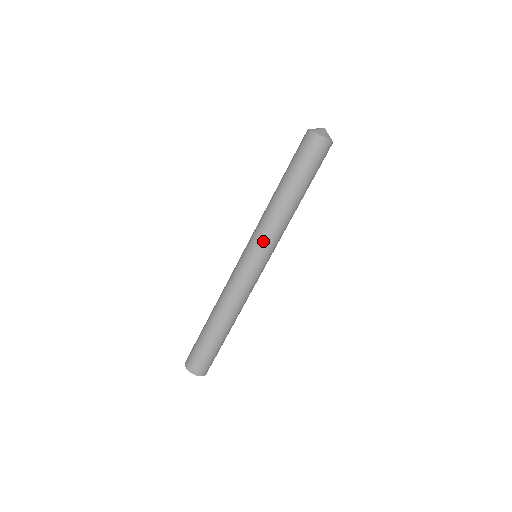
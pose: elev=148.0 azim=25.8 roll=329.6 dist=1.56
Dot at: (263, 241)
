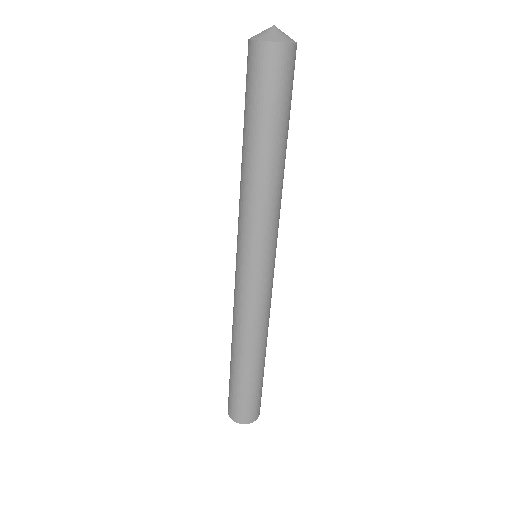
Dot at: (272, 236)
